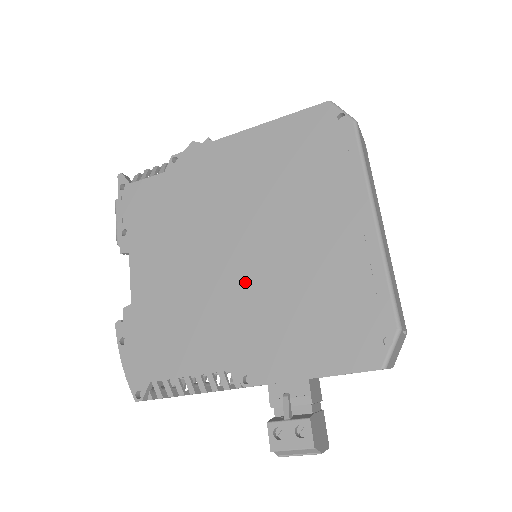
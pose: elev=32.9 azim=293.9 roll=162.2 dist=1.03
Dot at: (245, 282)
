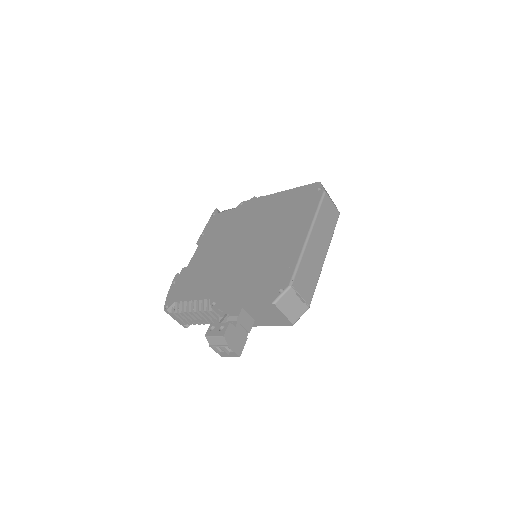
Dot at: (239, 260)
